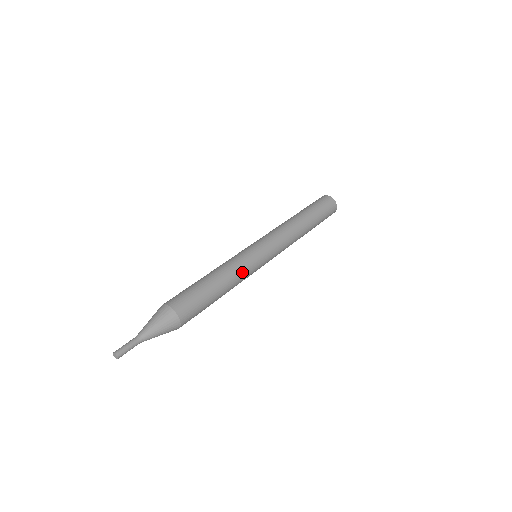
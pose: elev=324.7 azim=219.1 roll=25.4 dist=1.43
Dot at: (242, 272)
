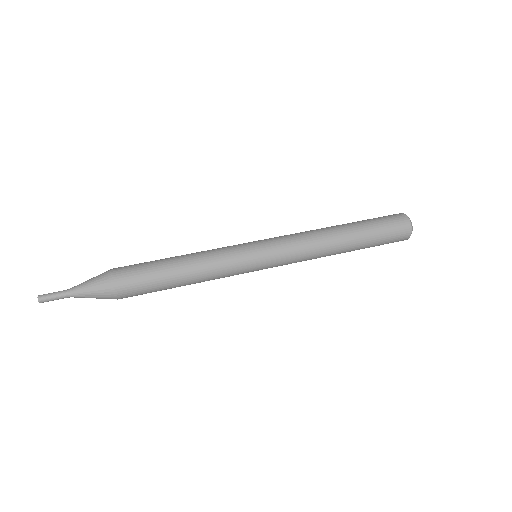
Dot at: (218, 264)
